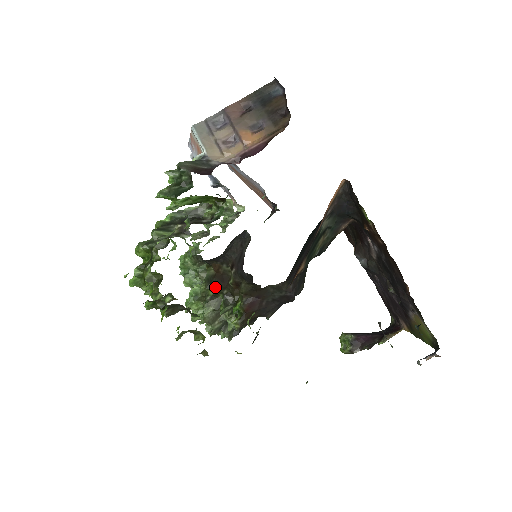
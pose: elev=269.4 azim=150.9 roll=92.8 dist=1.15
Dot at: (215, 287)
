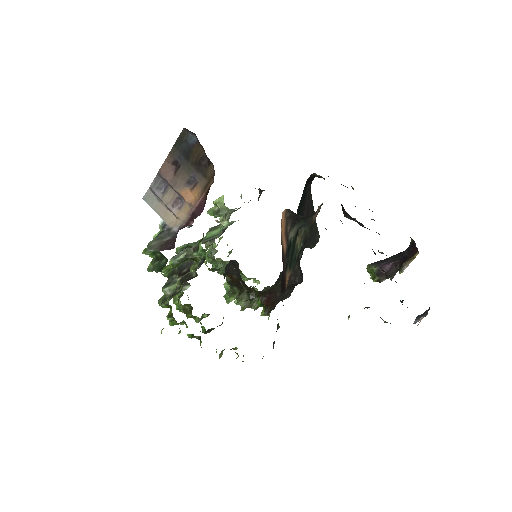
Dot at: (237, 287)
